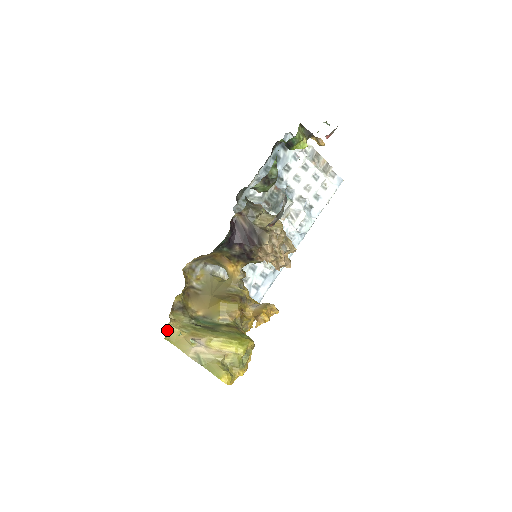
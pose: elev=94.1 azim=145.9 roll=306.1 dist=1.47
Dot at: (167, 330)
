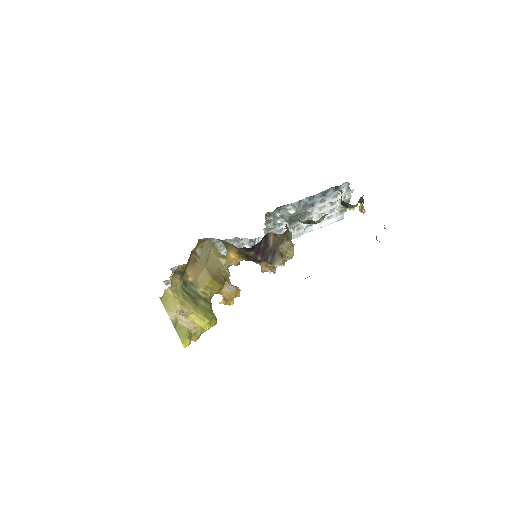
Dot at: (164, 291)
